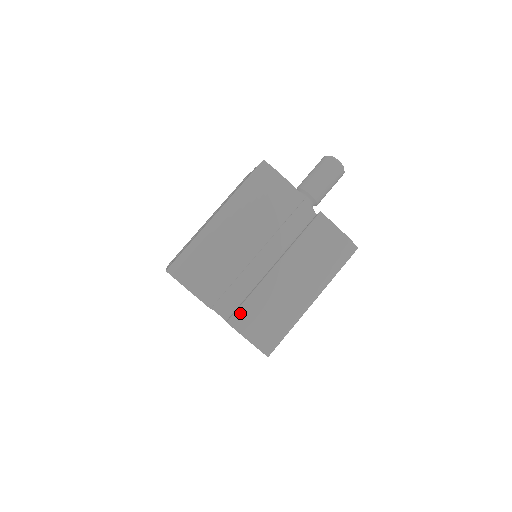
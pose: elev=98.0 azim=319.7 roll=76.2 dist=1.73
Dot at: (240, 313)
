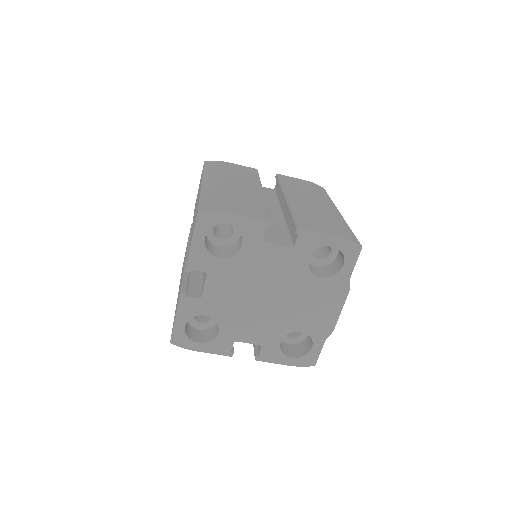
Dot at: (299, 221)
